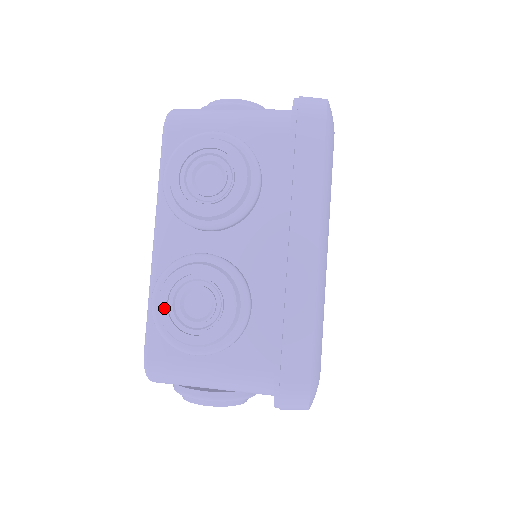
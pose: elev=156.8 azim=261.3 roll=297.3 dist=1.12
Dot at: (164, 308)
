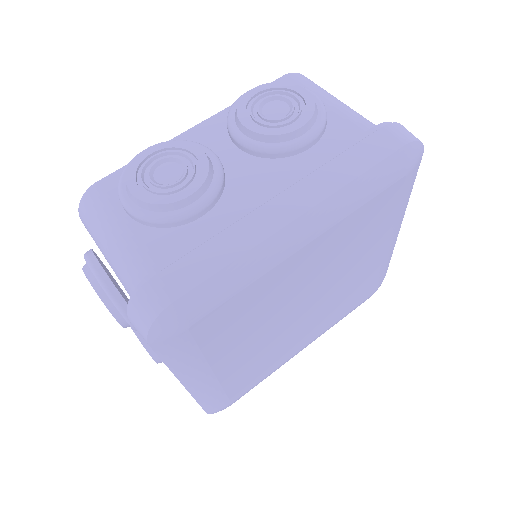
Dot at: occluded
